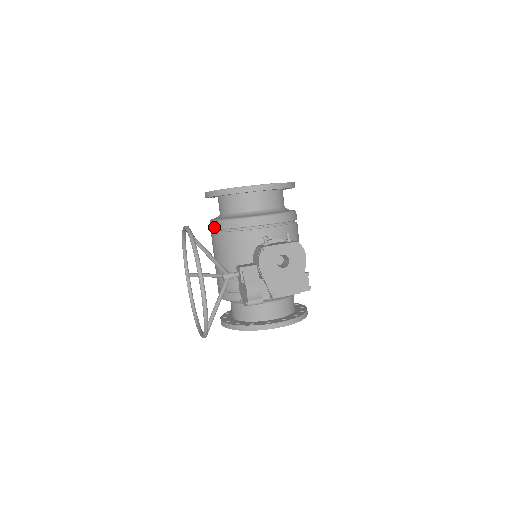
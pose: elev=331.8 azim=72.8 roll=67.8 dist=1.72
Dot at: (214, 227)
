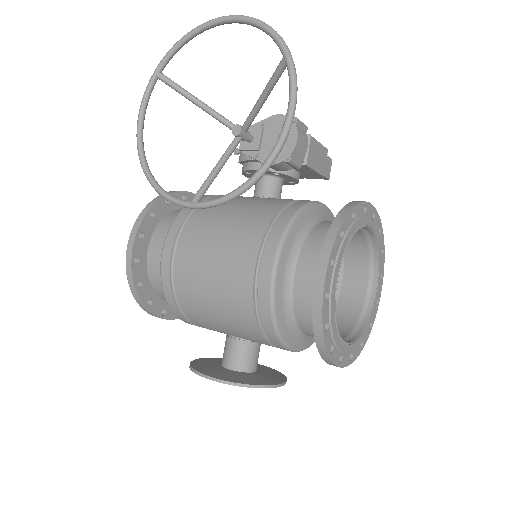
Dot at: (173, 235)
